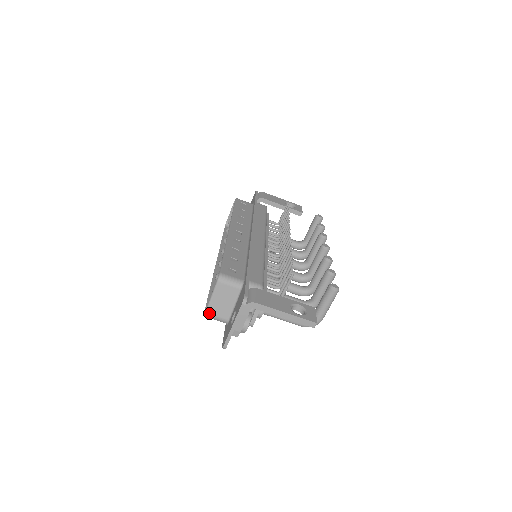
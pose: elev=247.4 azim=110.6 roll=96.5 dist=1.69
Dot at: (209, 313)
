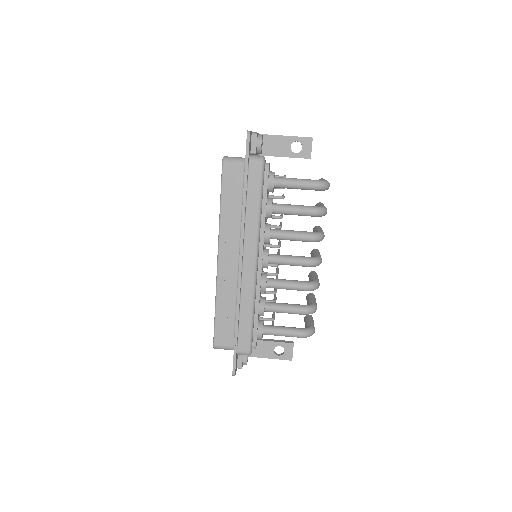
Dot at: (227, 157)
